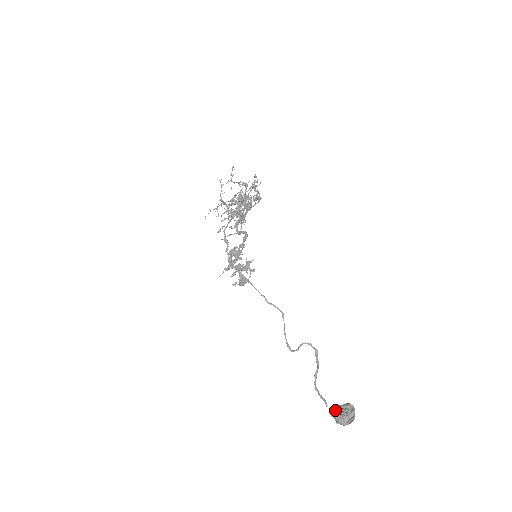
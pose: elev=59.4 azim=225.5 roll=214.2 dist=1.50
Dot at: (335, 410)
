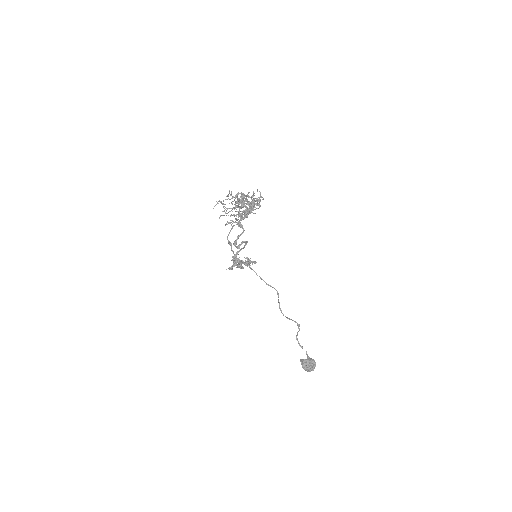
Dot at: (303, 362)
